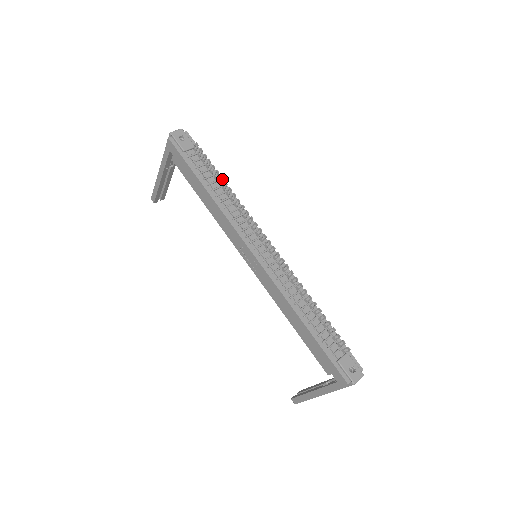
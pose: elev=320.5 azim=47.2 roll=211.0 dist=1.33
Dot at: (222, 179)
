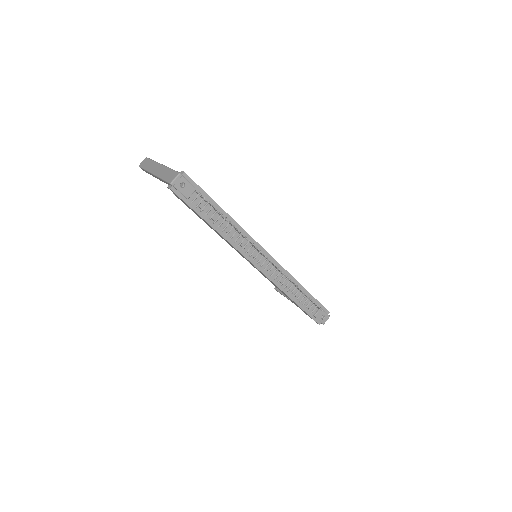
Dot at: (227, 220)
